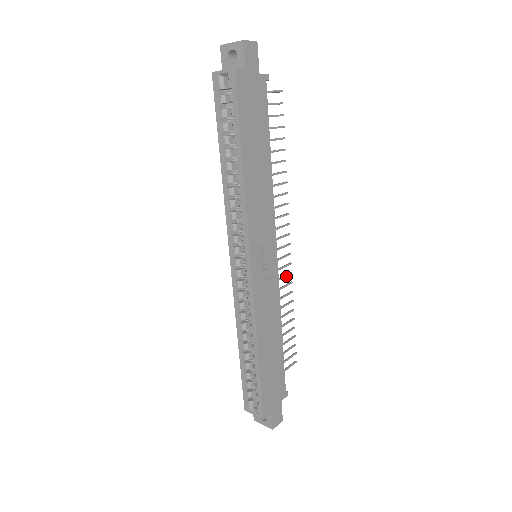
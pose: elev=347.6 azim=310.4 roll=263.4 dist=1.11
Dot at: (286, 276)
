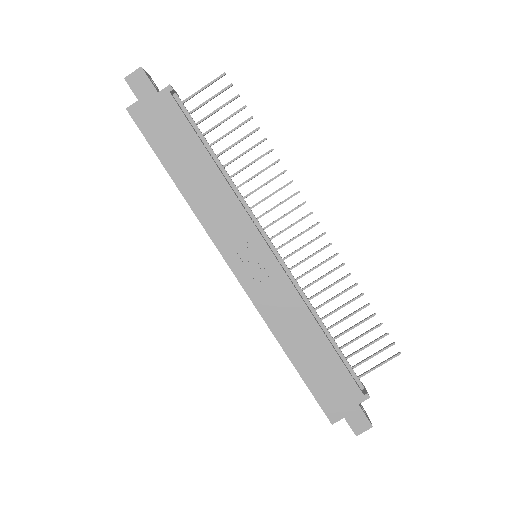
Dot at: (328, 260)
